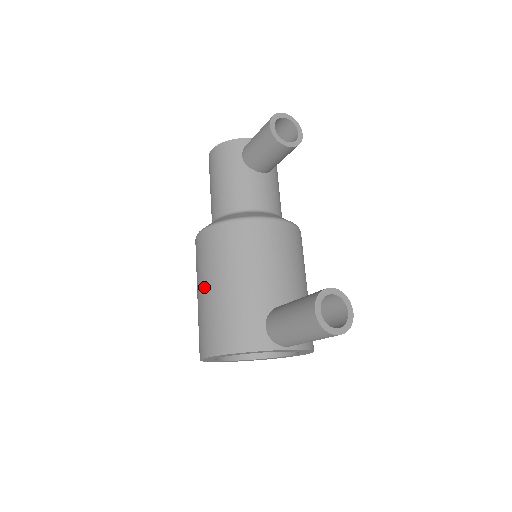
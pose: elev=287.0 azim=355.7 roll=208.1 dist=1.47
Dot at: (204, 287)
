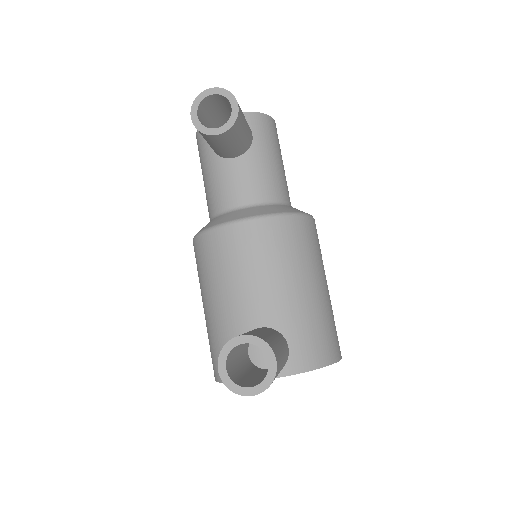
Dot at: occluded
